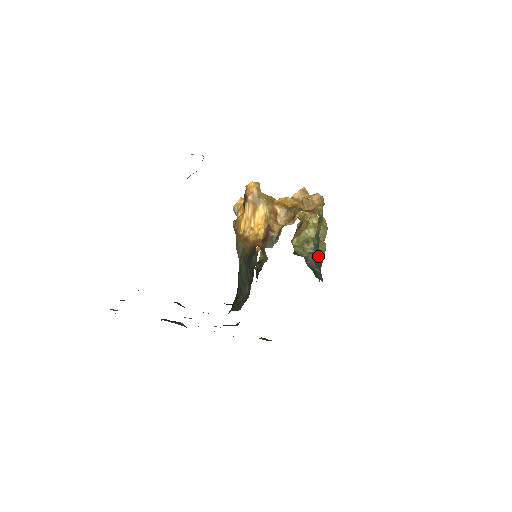
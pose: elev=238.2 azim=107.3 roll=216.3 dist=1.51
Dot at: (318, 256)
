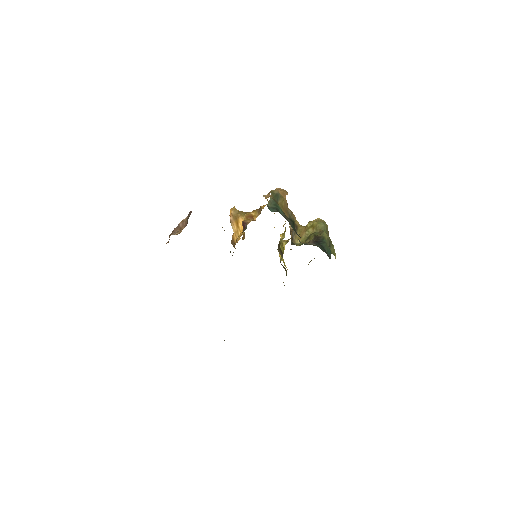
Dot at: occluded
